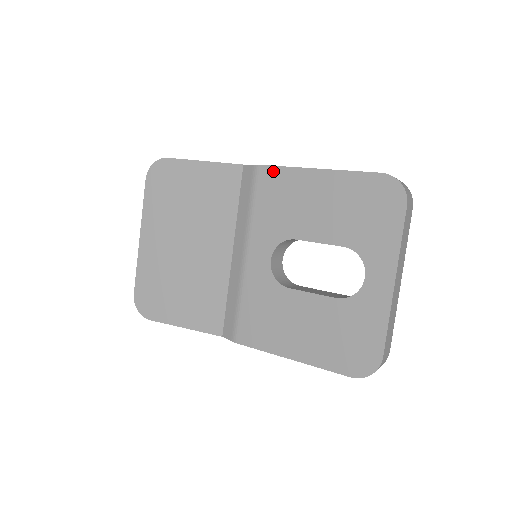
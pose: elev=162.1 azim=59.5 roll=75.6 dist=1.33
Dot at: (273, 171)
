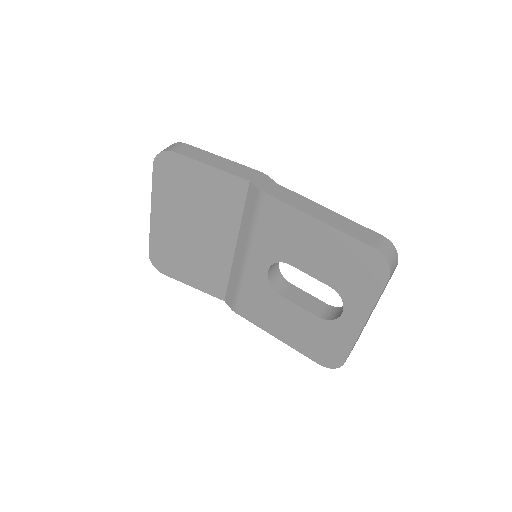
Dot at: (277, 204)
